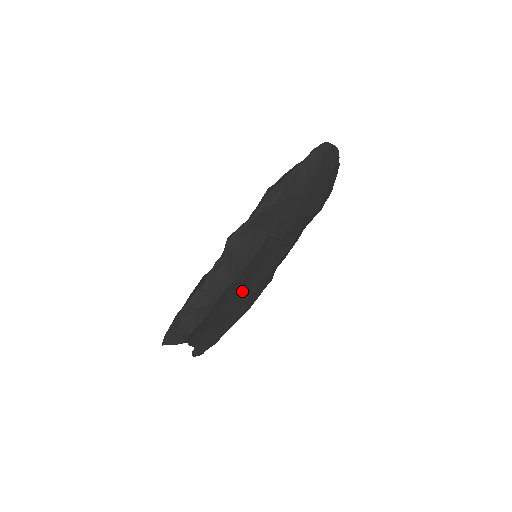
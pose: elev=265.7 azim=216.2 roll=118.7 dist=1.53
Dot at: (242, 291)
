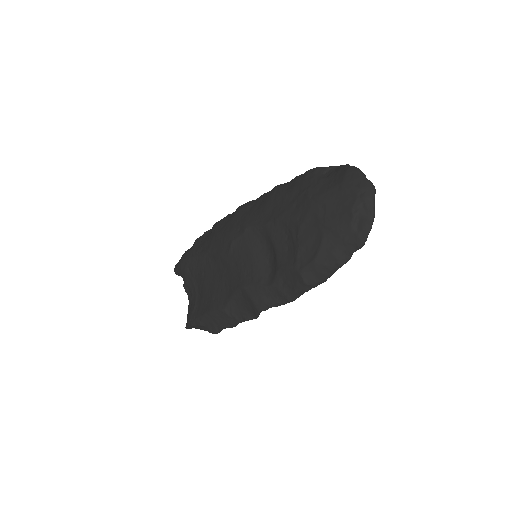
Dot at: occluded
